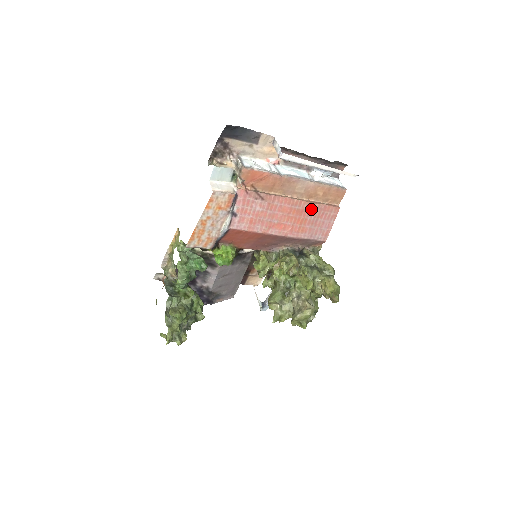
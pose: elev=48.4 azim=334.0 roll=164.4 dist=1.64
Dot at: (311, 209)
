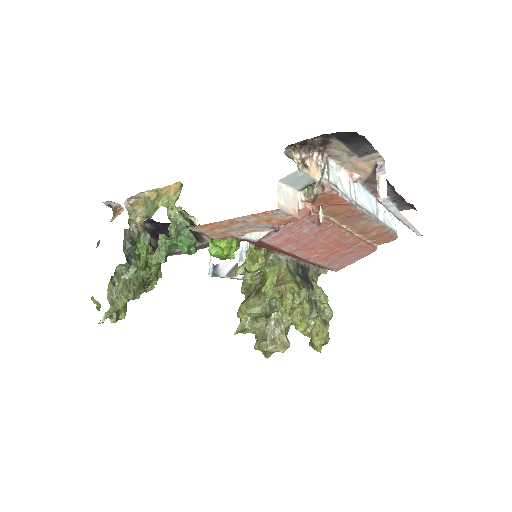
Dot at: (353, 245)
